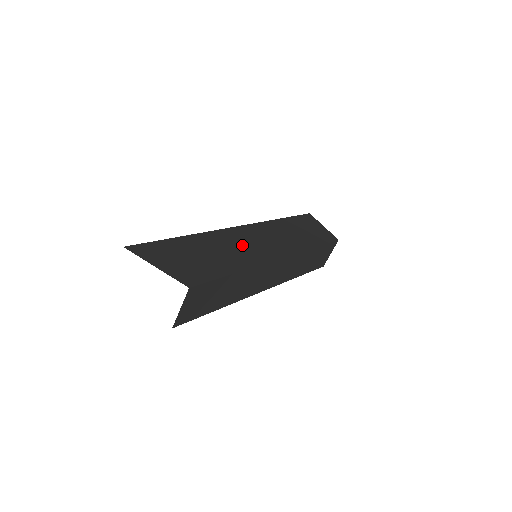
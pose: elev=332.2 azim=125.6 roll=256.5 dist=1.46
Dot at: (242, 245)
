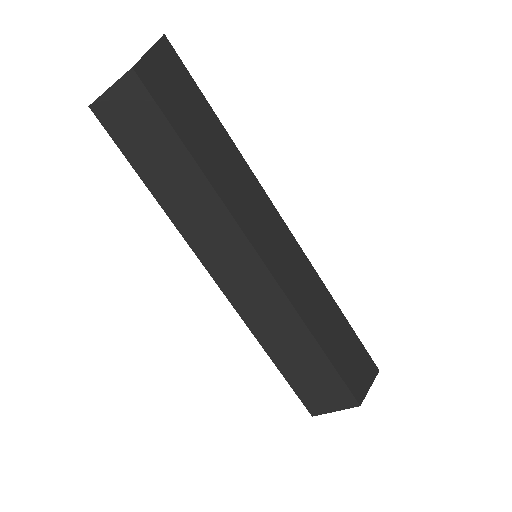
Dot at: (250, 200)
